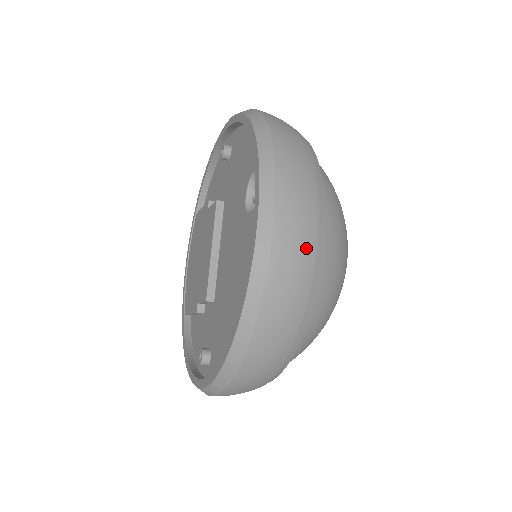
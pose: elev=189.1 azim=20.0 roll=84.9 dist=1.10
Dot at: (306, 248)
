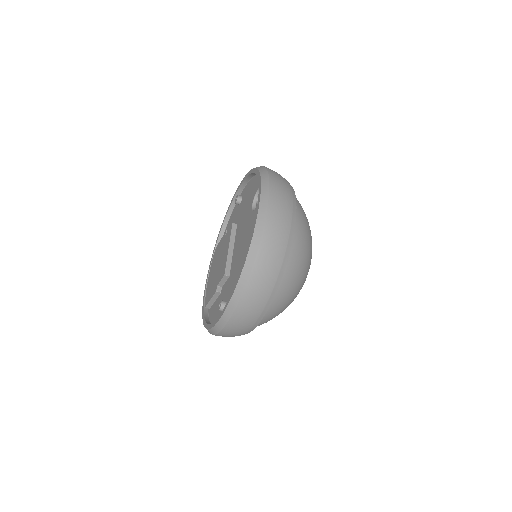
Dot at: (286, 215)
